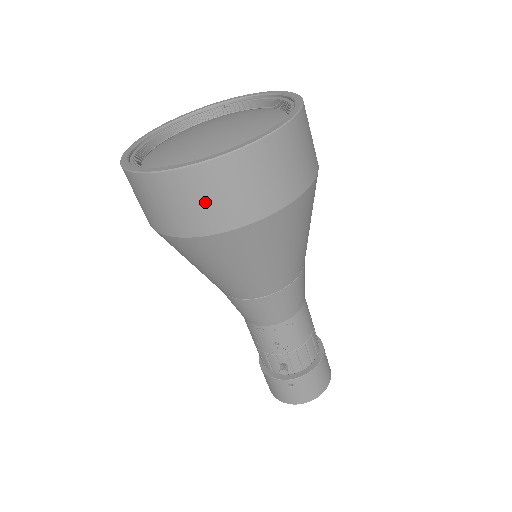
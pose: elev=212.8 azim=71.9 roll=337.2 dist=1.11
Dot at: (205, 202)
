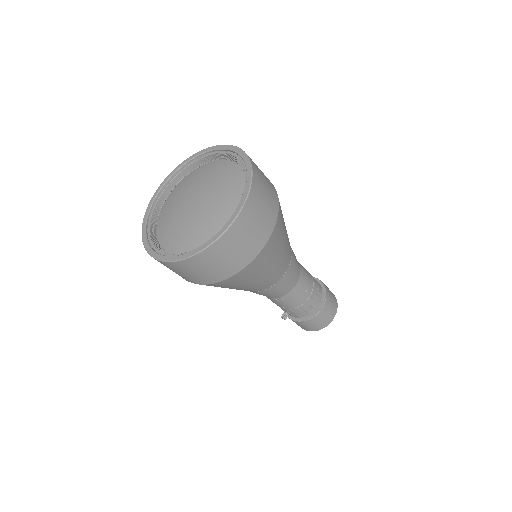
Dot at: (175, 272)
